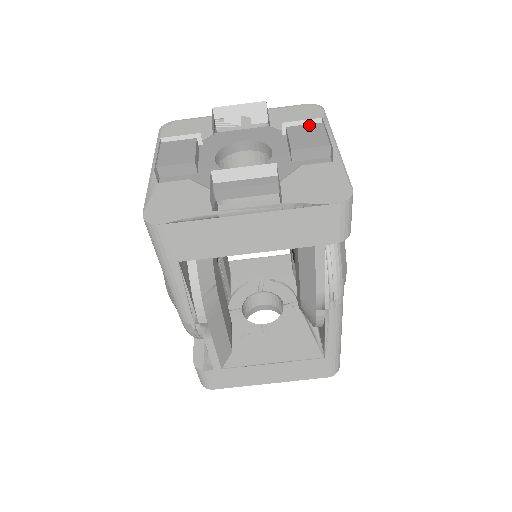
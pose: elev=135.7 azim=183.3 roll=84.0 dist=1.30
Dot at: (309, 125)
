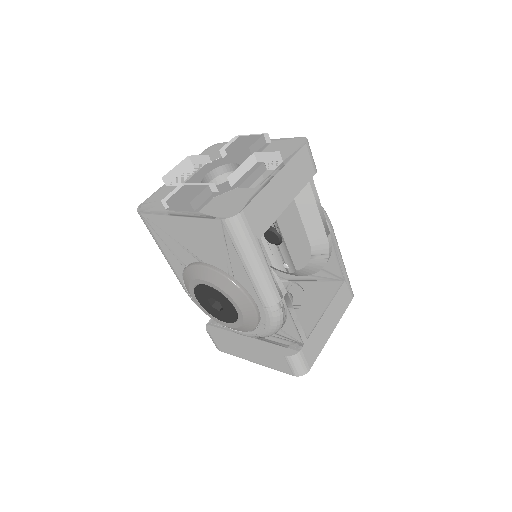
Dot at: (235, 141)
